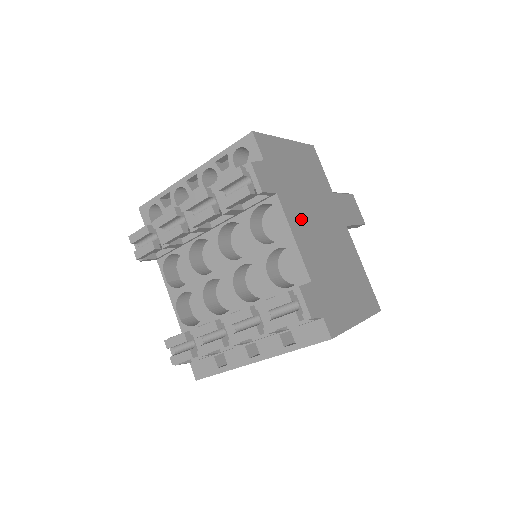
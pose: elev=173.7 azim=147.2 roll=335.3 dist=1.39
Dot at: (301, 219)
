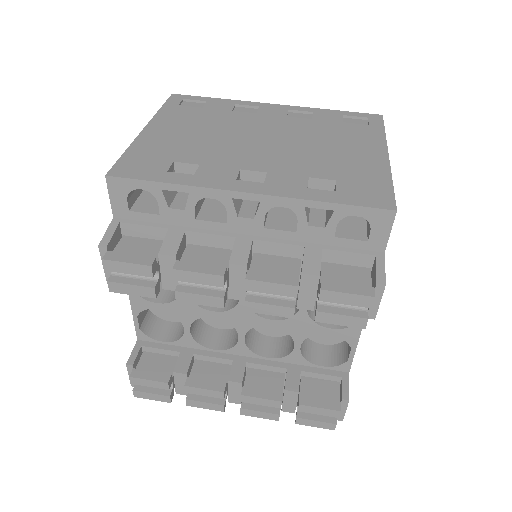
Dot at: occluded
